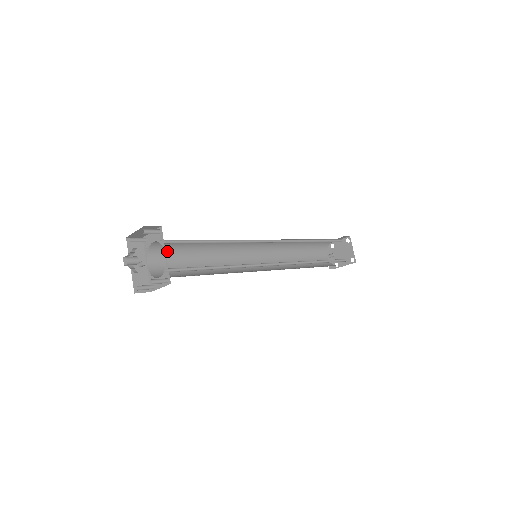
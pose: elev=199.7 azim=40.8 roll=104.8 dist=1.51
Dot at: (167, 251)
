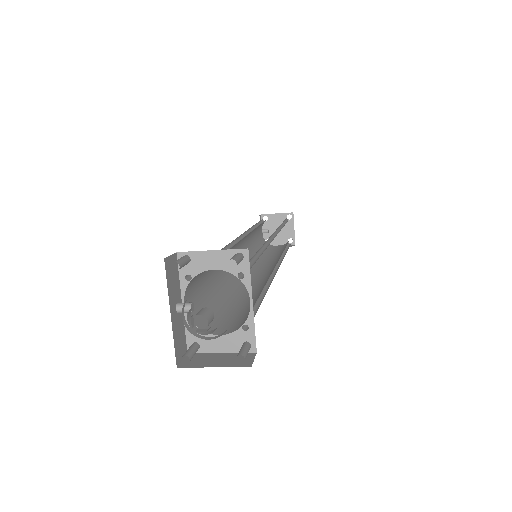
Dot at: occluded
